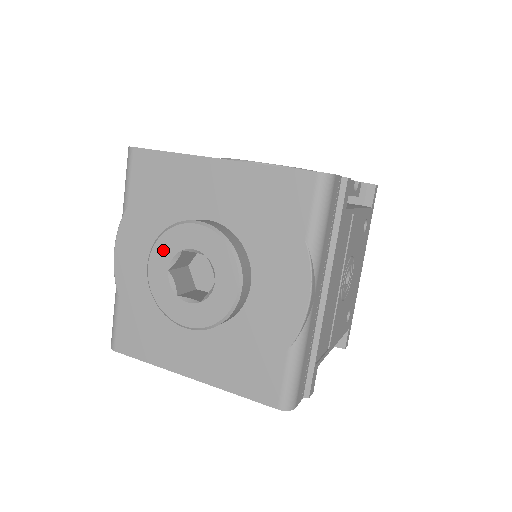
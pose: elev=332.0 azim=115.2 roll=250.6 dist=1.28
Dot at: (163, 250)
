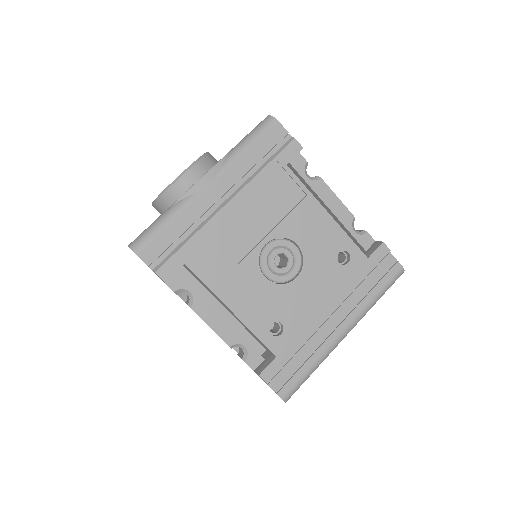
Dot at: occluded
